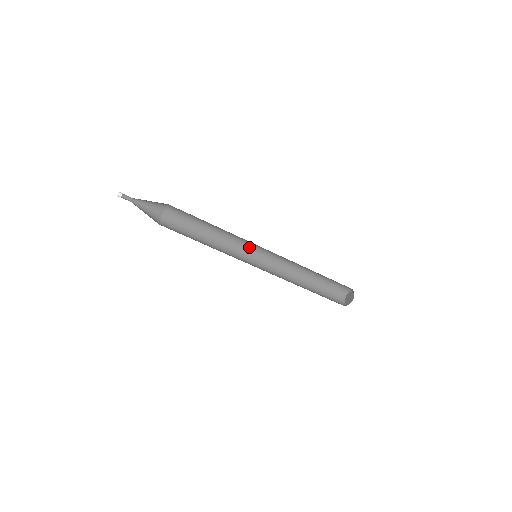
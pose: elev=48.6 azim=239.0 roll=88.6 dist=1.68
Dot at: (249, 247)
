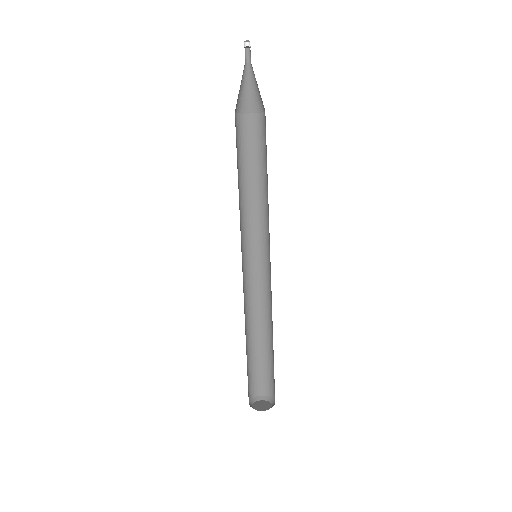
Dot at: (253, 243)
